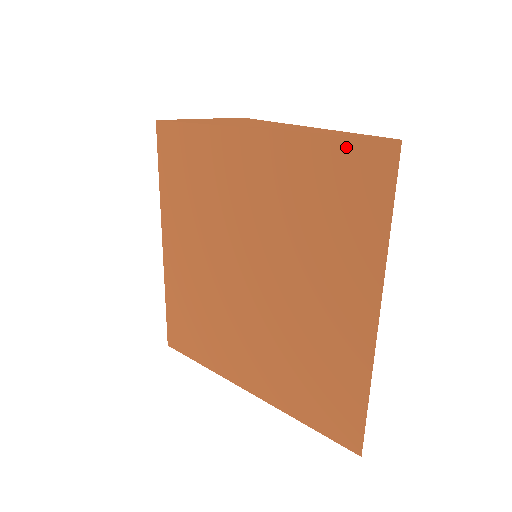
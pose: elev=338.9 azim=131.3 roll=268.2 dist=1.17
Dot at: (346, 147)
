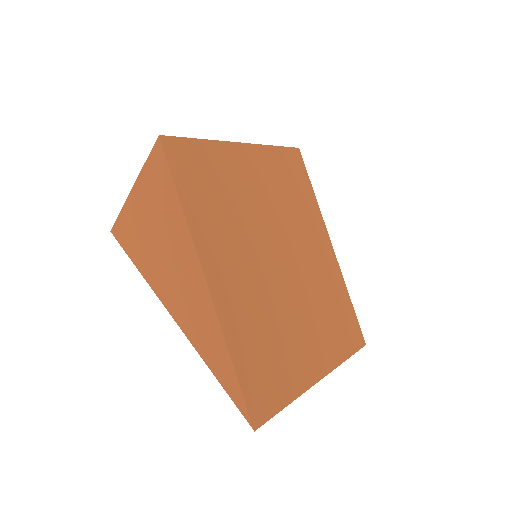
Dot at: occluded
